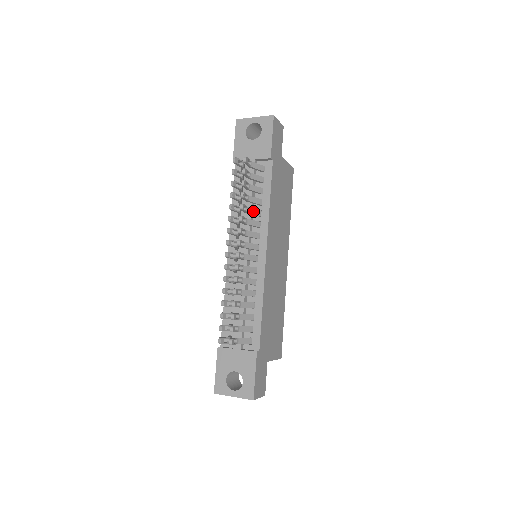
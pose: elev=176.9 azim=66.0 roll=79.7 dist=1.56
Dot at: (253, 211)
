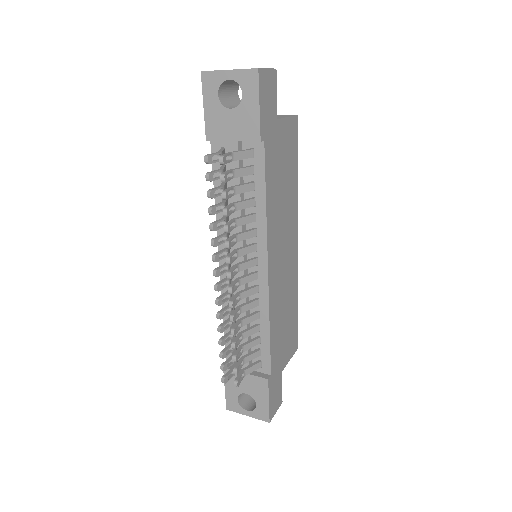
Dot at: (244, 220)
